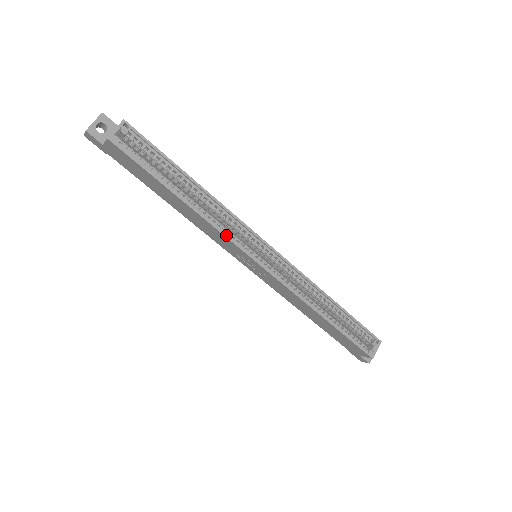
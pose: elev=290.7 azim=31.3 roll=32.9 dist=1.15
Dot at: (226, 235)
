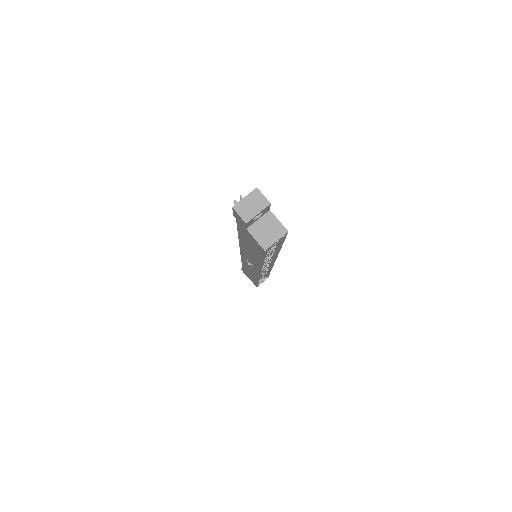
Dot at: (261, 270)
